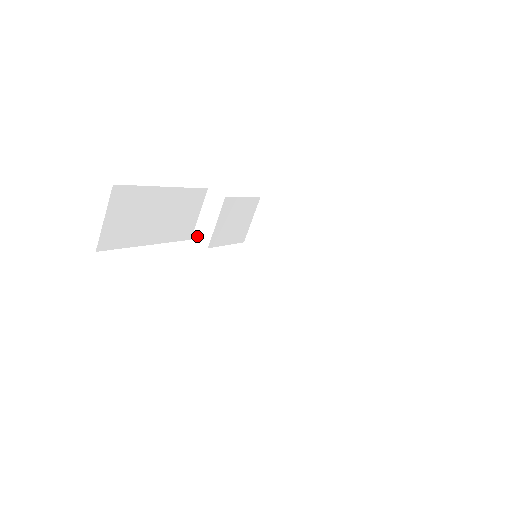
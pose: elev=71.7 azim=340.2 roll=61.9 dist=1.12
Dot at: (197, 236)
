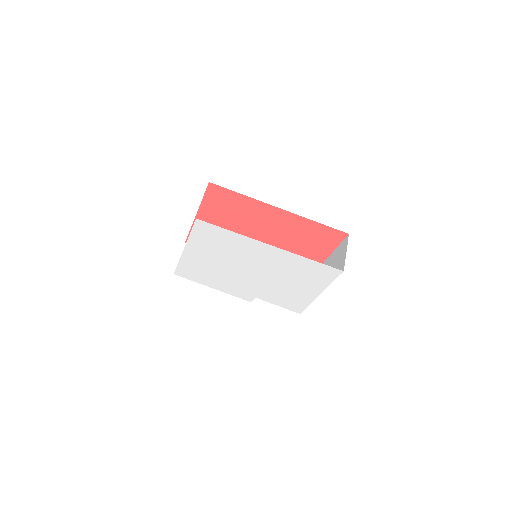
Dot at: occluded
